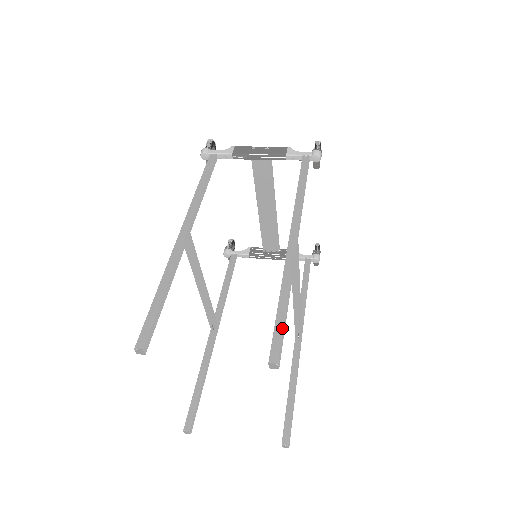
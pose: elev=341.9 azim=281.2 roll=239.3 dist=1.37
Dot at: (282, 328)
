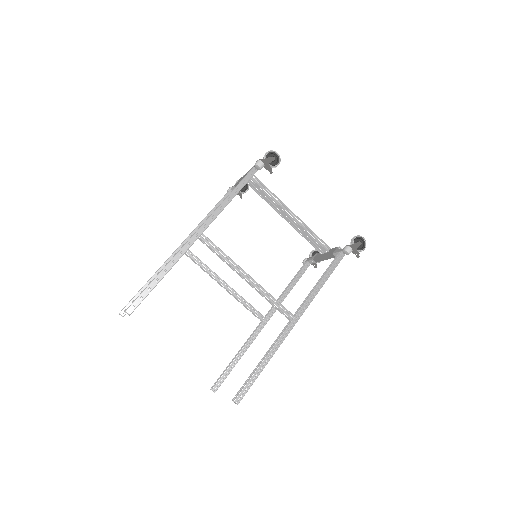
Dot at: (143, 291)
